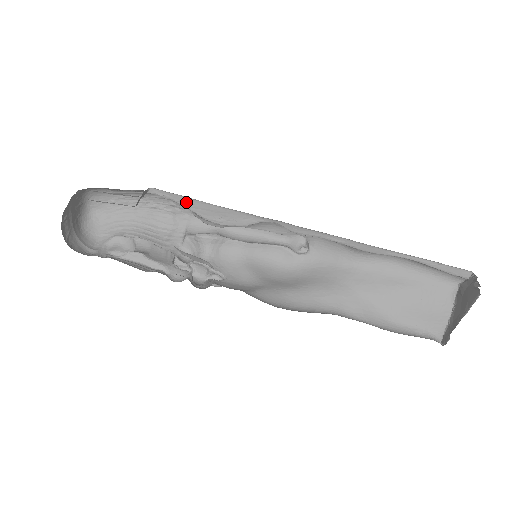
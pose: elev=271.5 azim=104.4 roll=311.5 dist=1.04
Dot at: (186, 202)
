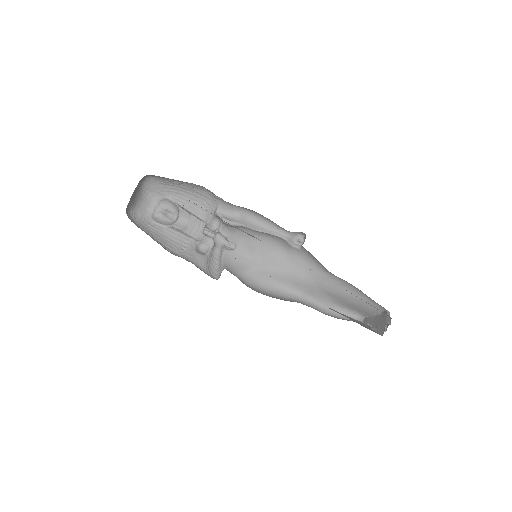
Dot at: occluded
